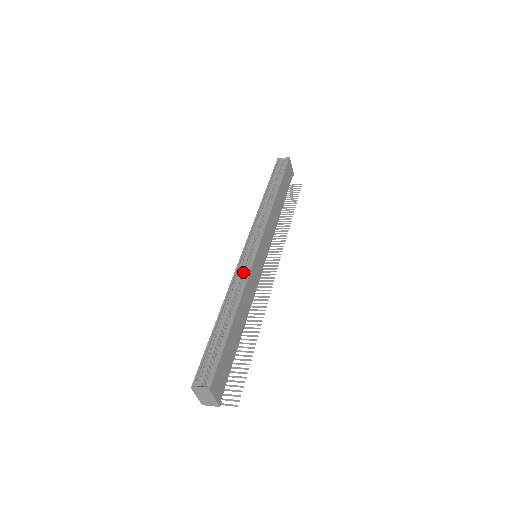
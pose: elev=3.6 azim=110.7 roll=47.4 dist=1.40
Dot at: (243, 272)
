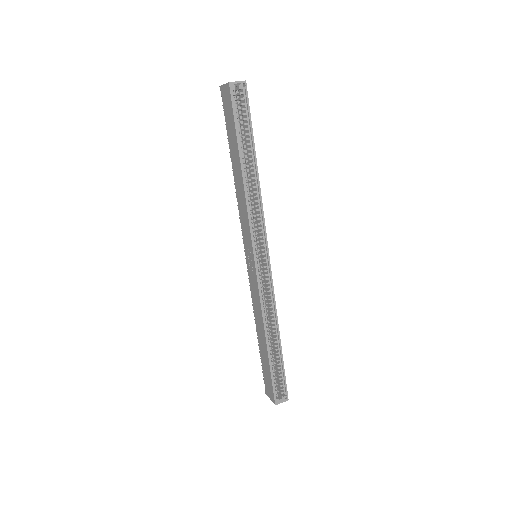
Dot at: (263, 291)
